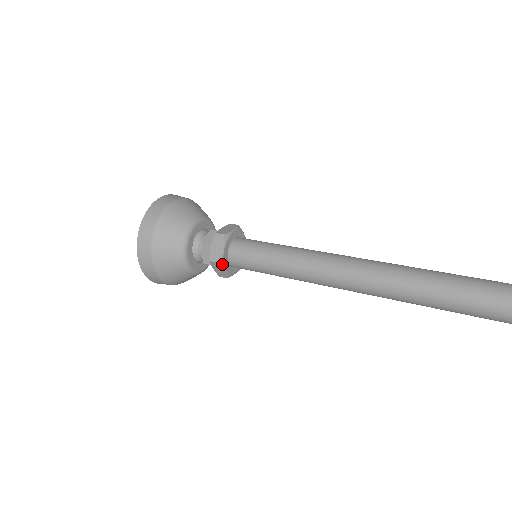
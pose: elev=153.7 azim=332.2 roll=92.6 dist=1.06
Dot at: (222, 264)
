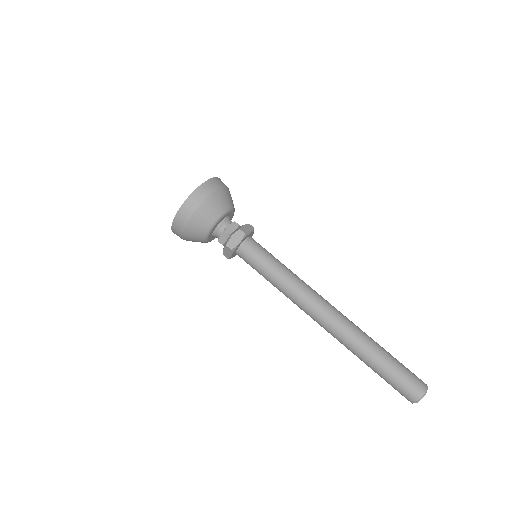
Dot at: (233, 251)
